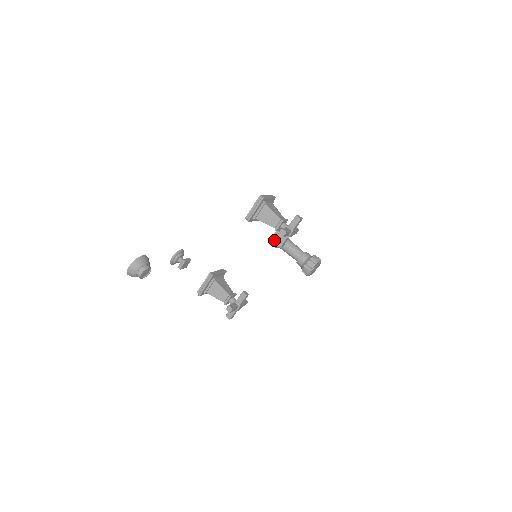
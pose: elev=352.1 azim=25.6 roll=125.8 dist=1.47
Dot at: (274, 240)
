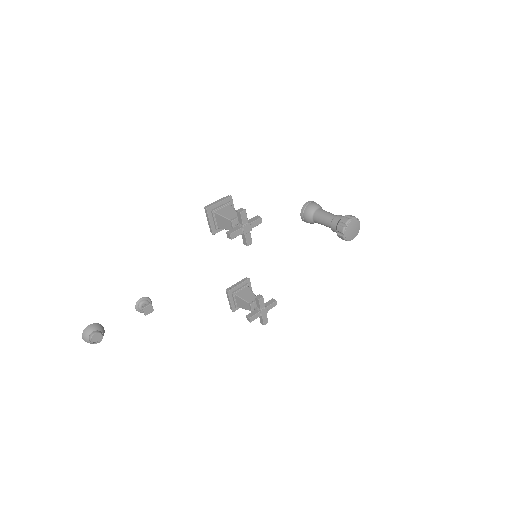
Dot at: (304, 218)
